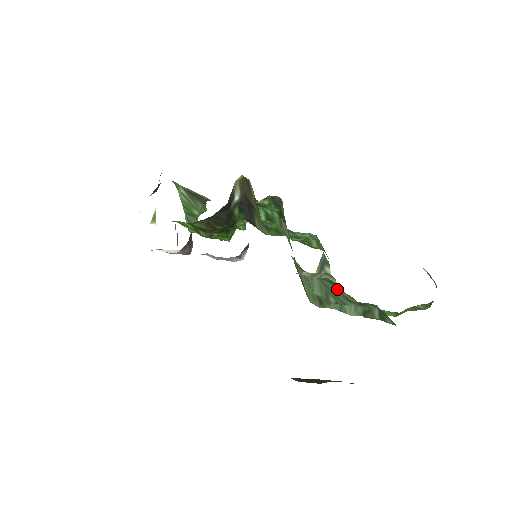
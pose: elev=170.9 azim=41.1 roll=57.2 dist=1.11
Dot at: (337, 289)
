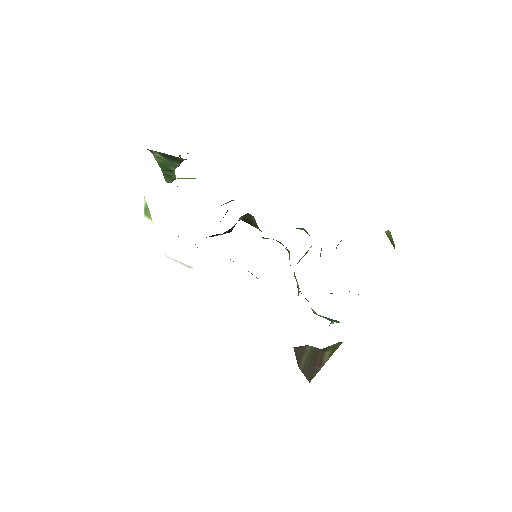
Dot at: (335, 320)
